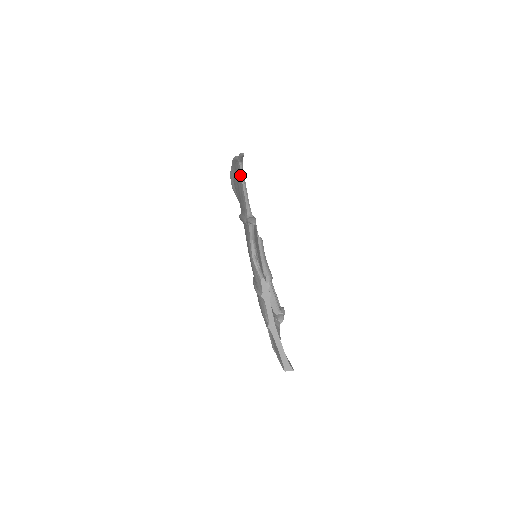
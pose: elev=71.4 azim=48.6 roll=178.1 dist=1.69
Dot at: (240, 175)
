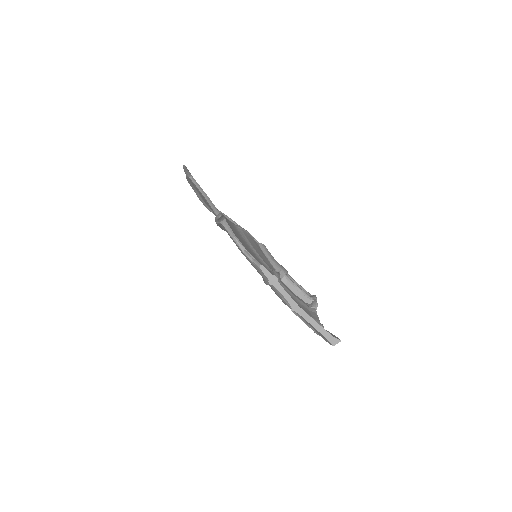
Dot at: (197, 188)
